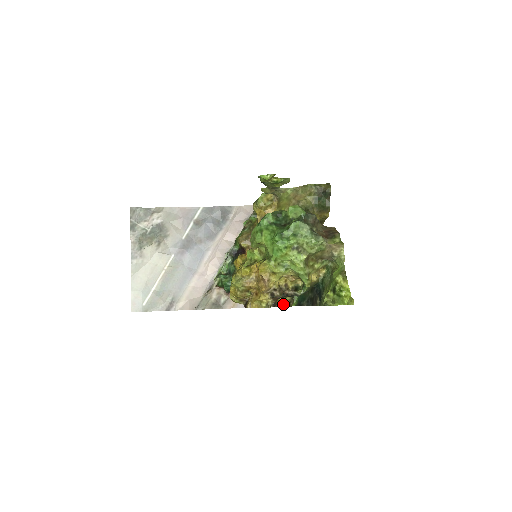
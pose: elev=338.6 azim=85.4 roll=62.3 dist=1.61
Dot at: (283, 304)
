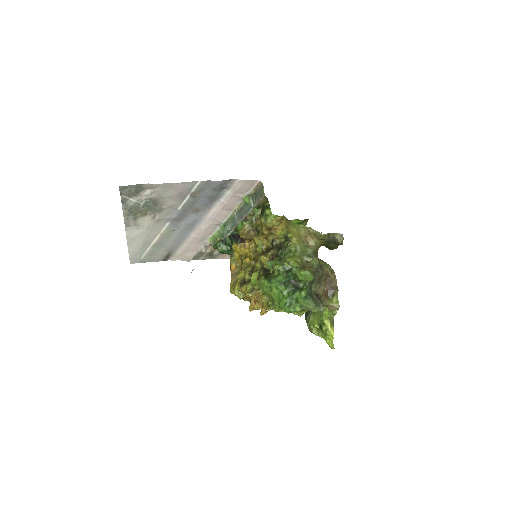
Dot at: occluded
